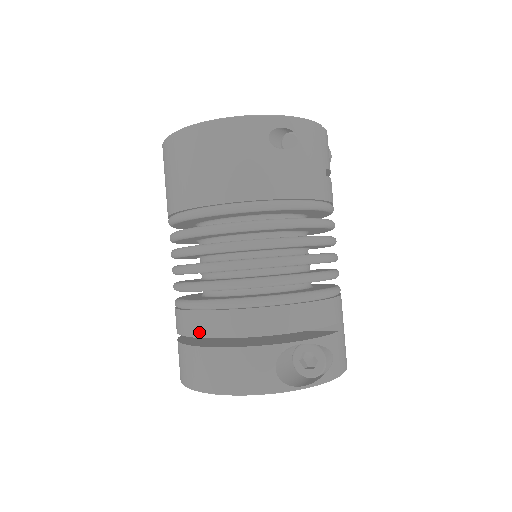
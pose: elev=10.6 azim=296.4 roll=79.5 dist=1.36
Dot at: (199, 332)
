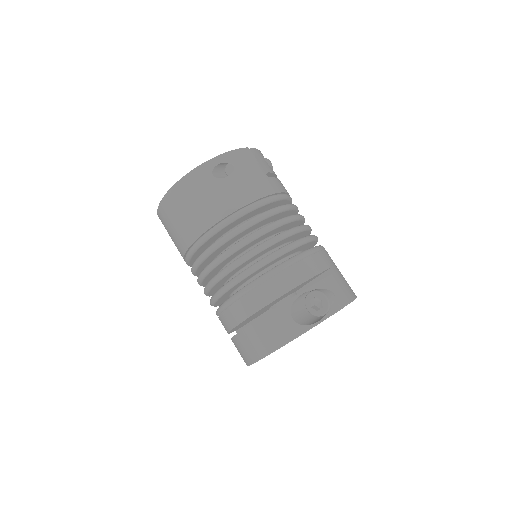
Dot at: (235, 322)
